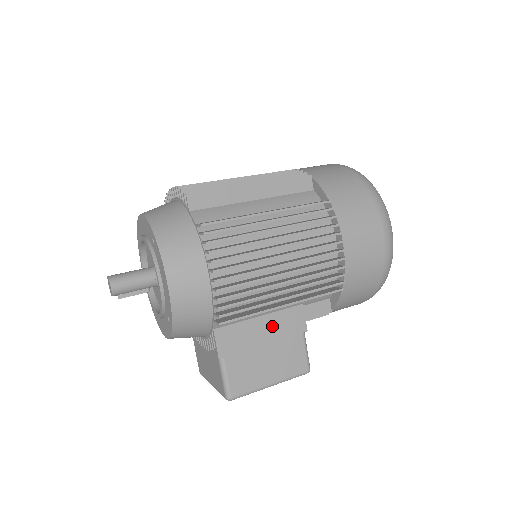
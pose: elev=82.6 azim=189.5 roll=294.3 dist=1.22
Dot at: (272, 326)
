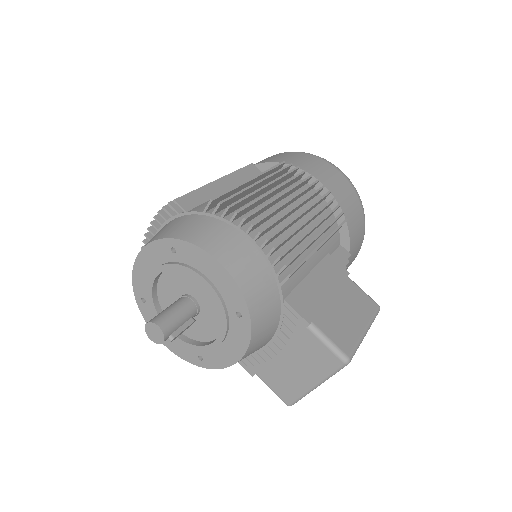
Dot at: (323, 279)
